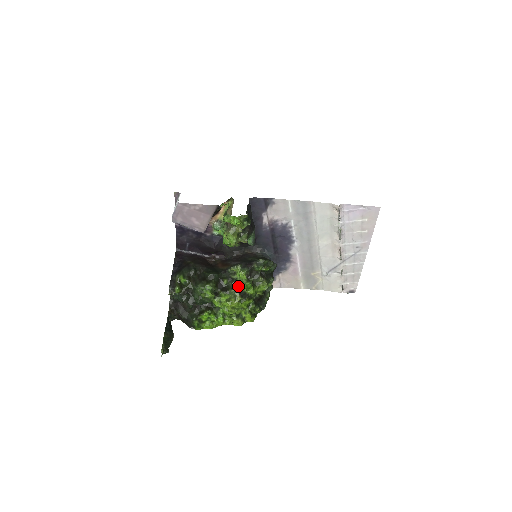
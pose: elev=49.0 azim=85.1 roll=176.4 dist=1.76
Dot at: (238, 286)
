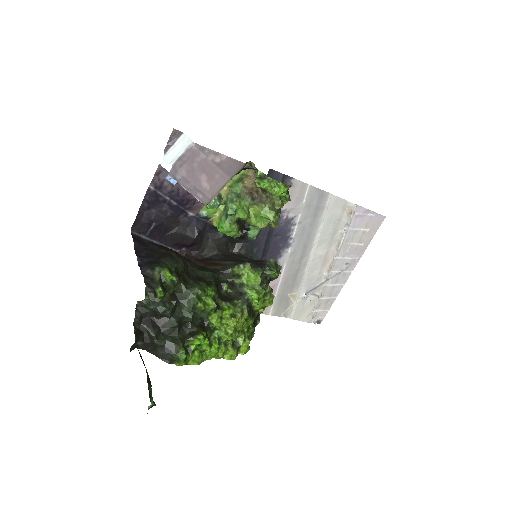
Dot at: (246, 295)
